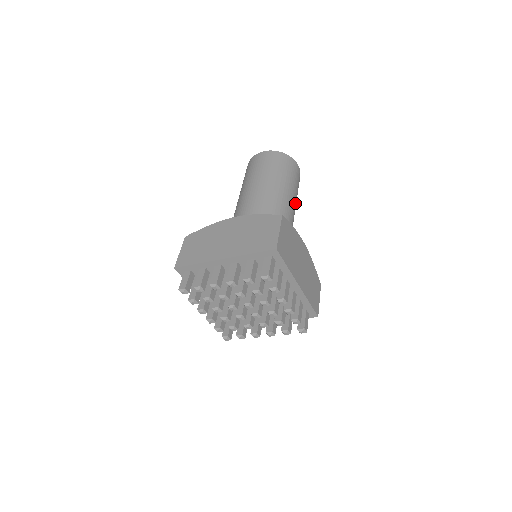
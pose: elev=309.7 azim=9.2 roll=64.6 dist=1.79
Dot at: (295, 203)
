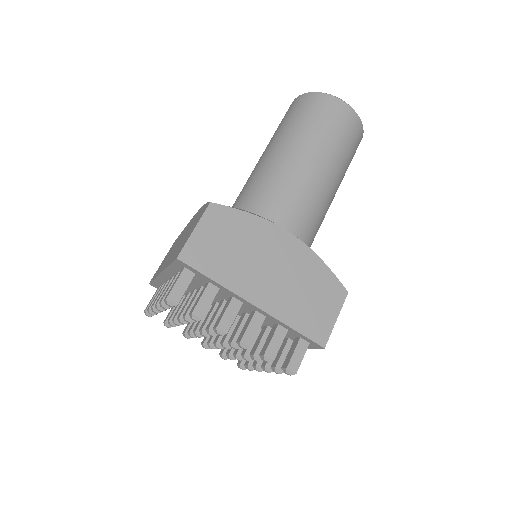
Dot at: occluded
